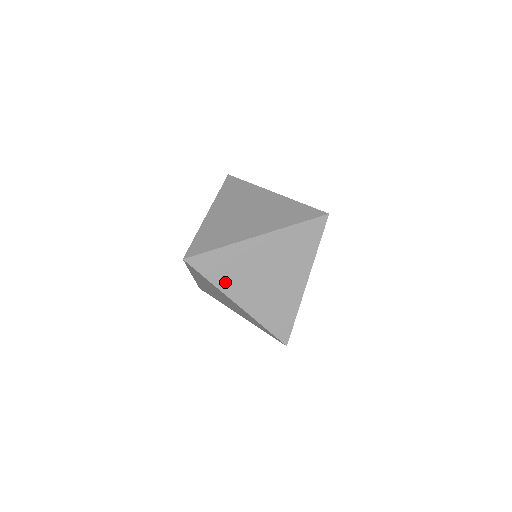
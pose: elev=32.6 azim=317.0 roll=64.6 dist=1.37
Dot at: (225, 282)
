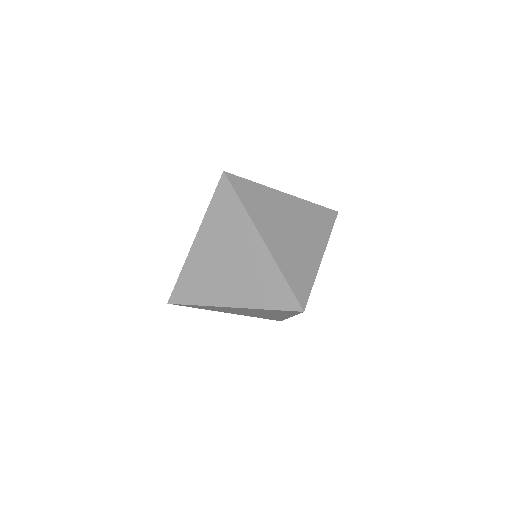
Dot at: (205, 296)
